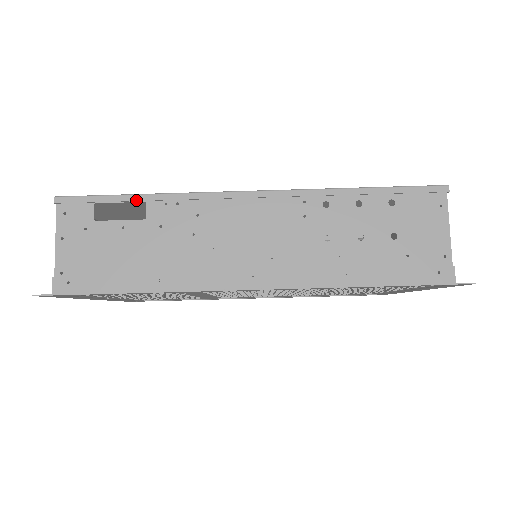
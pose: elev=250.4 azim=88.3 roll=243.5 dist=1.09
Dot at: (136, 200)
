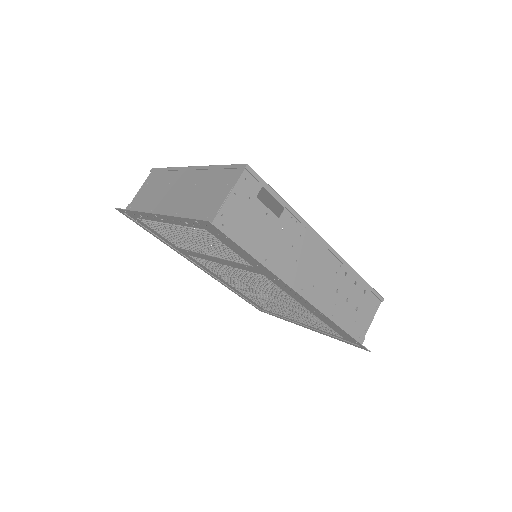
Dot at: (282, 203)
